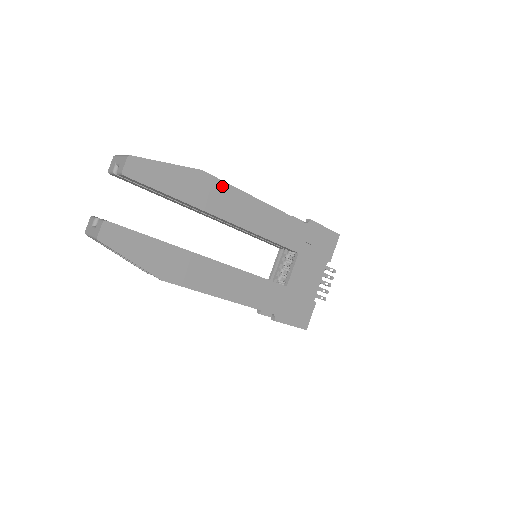
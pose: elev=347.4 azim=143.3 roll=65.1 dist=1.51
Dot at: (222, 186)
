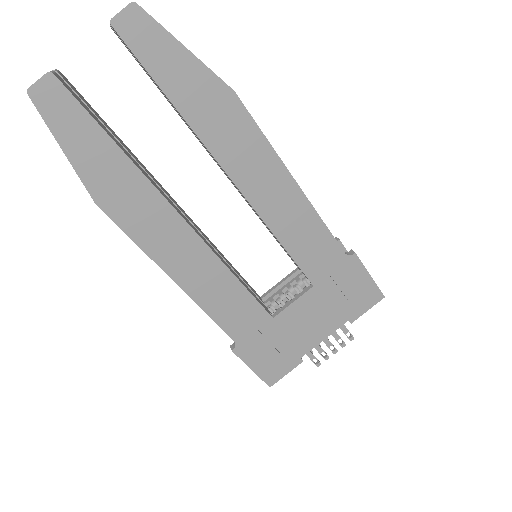
Dot at: (253, 131)
